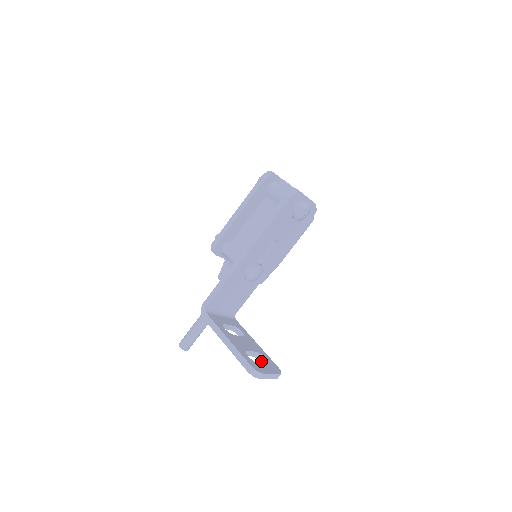
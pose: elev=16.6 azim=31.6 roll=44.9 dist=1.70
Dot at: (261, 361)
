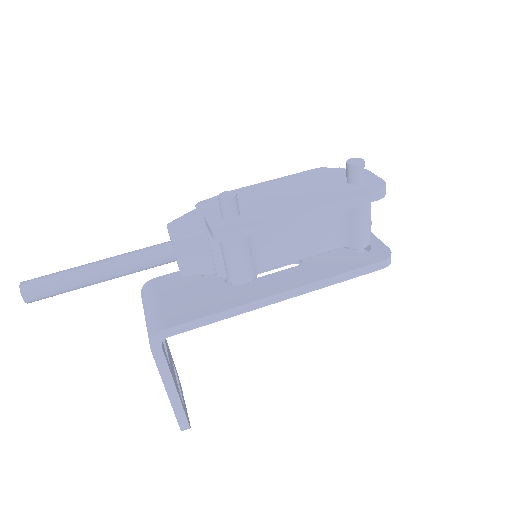
Dot at: occluded
